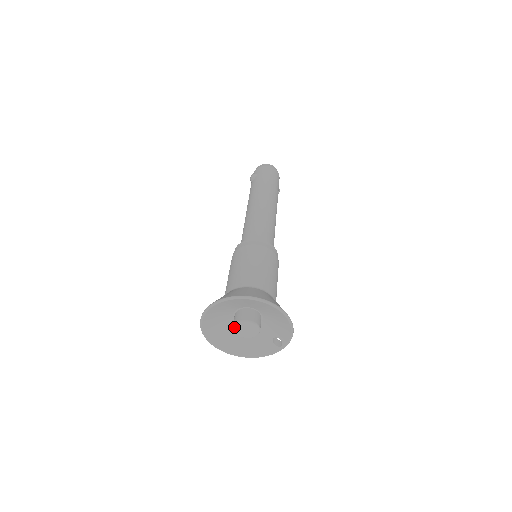
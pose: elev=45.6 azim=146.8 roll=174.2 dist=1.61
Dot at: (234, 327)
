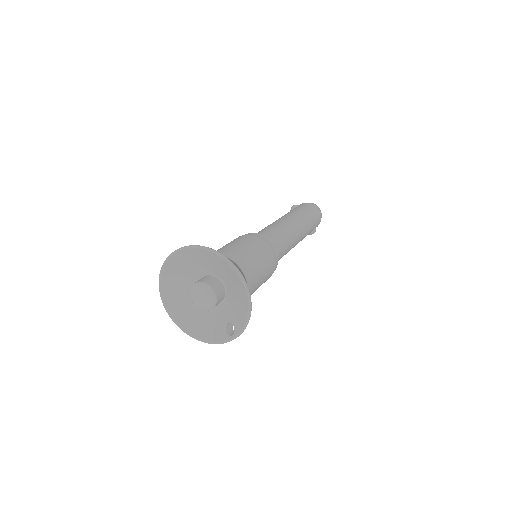
Dot at: (191, 288)
